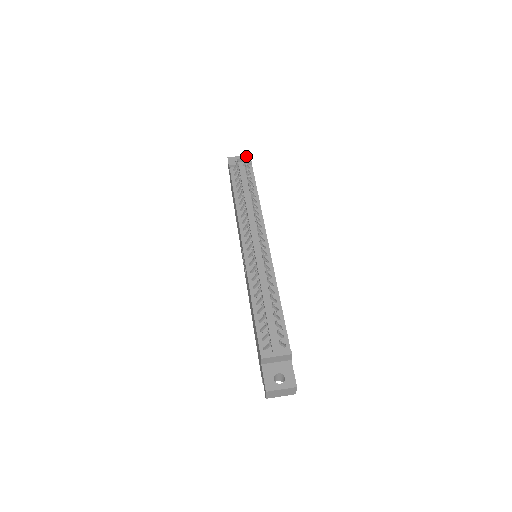
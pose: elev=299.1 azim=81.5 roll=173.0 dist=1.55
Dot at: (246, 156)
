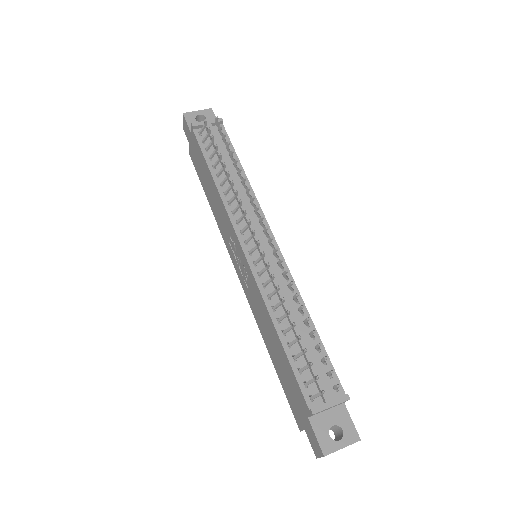
Dot at: (208, 110)
